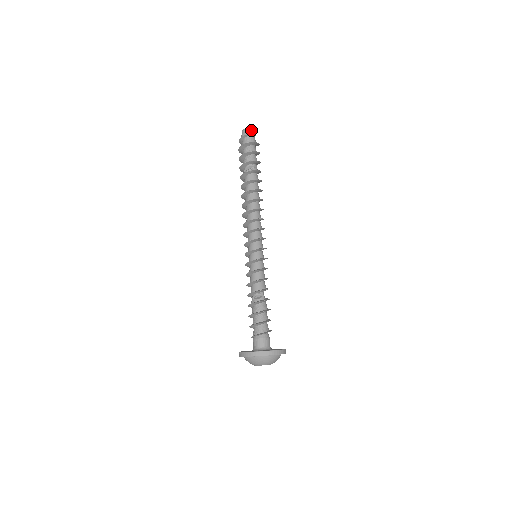
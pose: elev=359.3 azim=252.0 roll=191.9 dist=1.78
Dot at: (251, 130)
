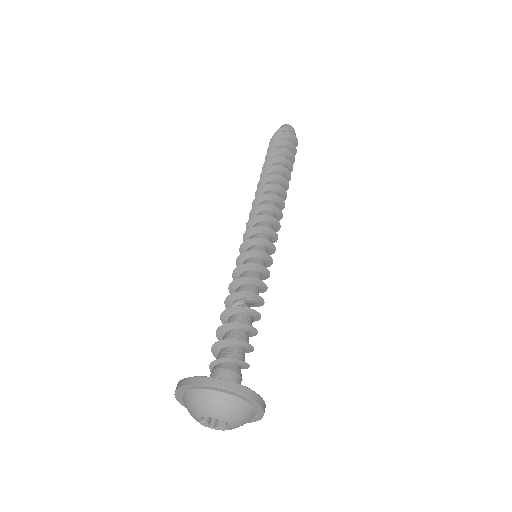
Dot at: (287, 125)
